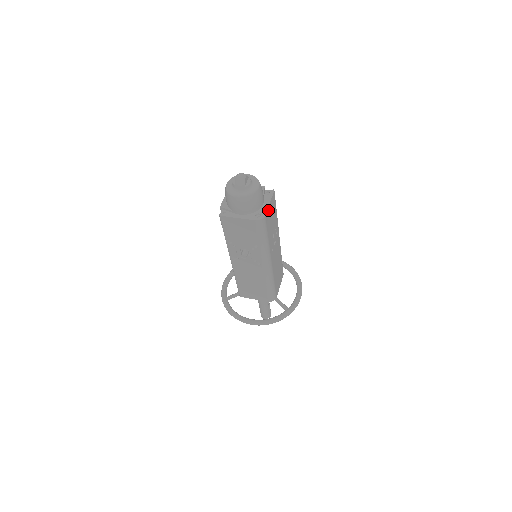
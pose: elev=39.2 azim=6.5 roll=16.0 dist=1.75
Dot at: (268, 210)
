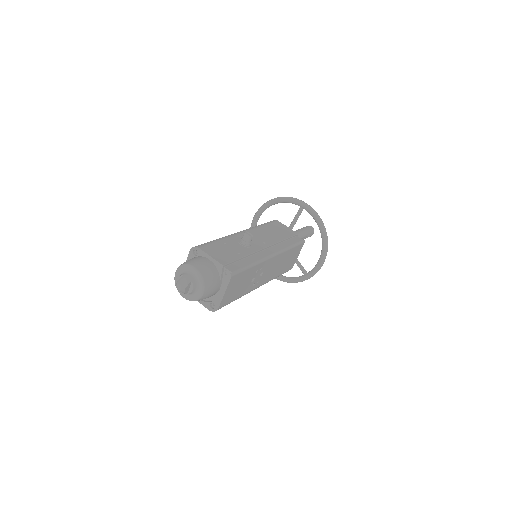
Dot at: (224, 298)
